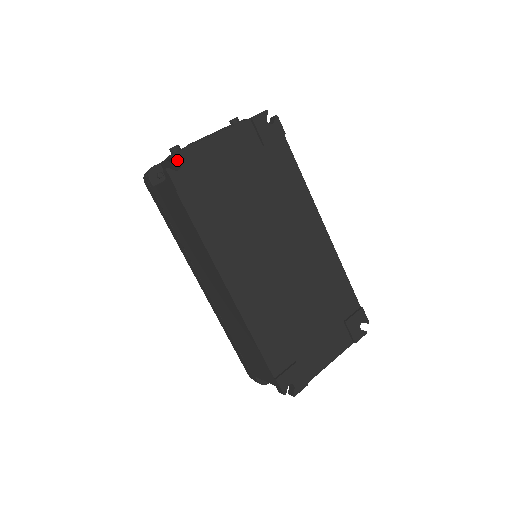
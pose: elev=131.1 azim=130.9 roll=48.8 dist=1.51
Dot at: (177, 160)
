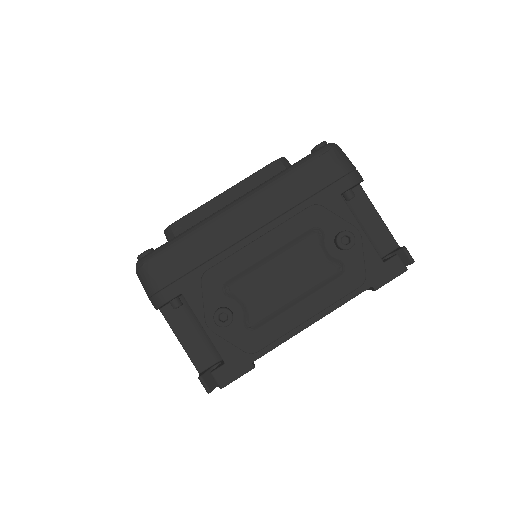
Dot at: (229, 381)
